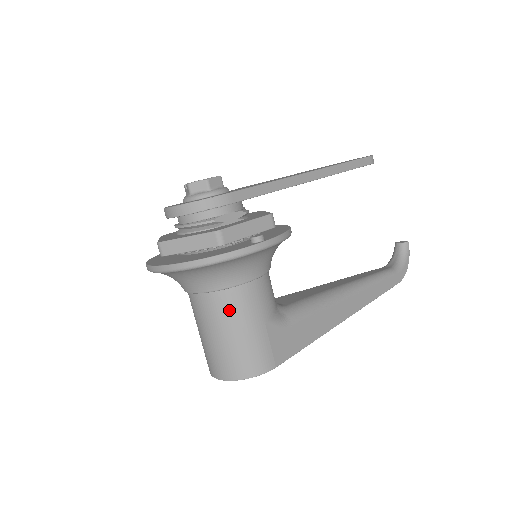
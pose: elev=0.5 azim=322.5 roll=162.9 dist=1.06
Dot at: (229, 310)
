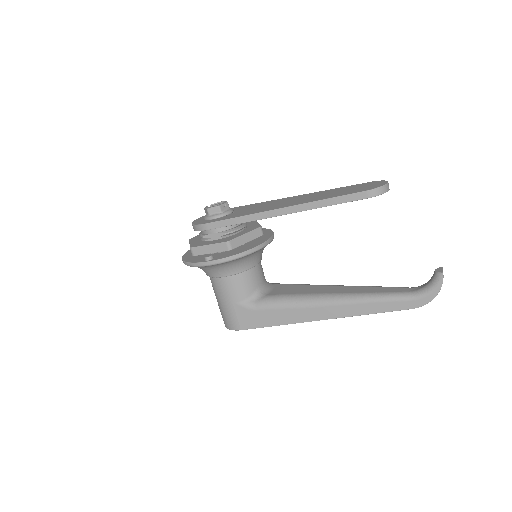
Dot at: (214, 288)
